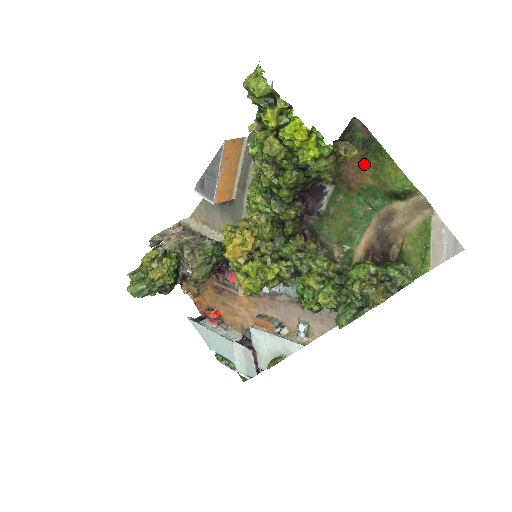
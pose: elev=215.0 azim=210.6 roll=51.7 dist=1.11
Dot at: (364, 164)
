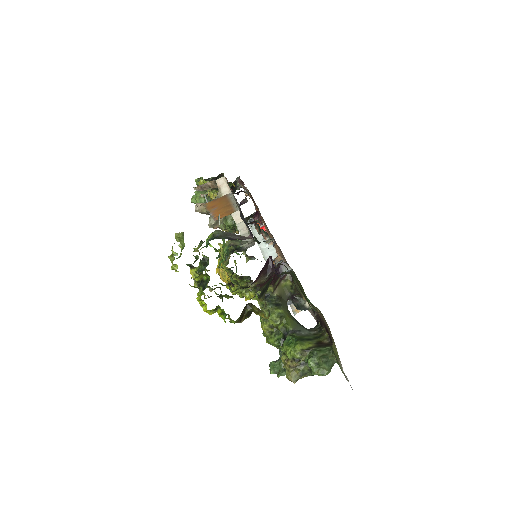
Dot at: occluded
